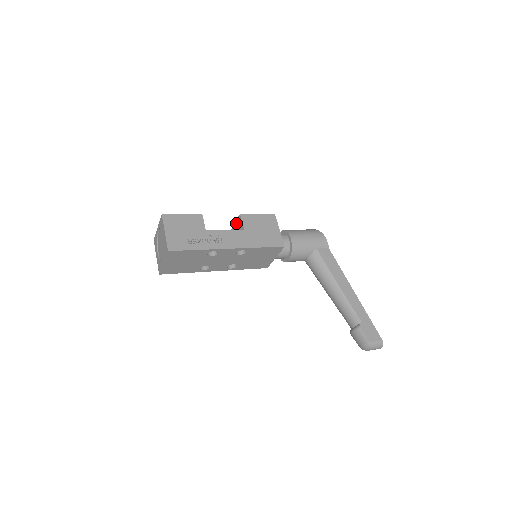
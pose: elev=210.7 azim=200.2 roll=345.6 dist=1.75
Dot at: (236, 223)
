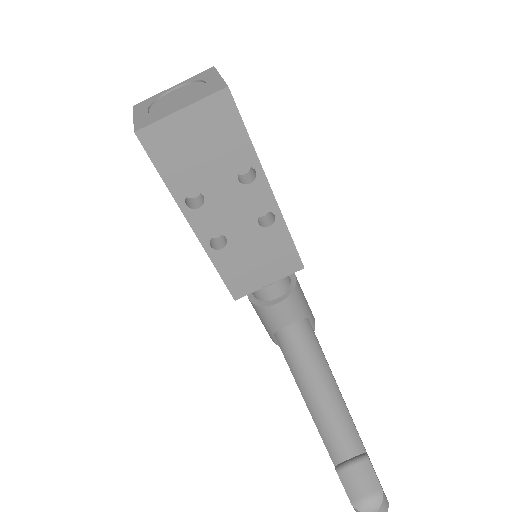
Dot at: occluded
